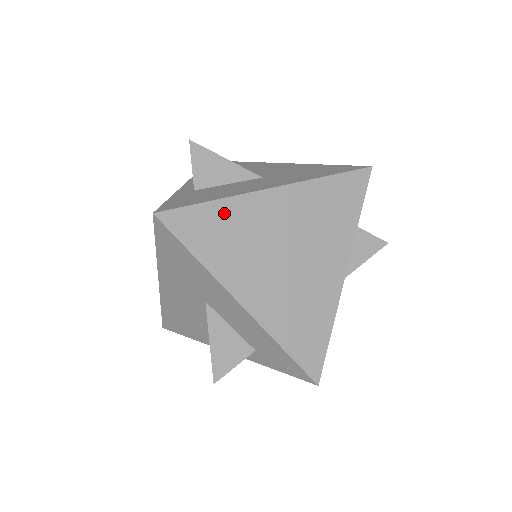
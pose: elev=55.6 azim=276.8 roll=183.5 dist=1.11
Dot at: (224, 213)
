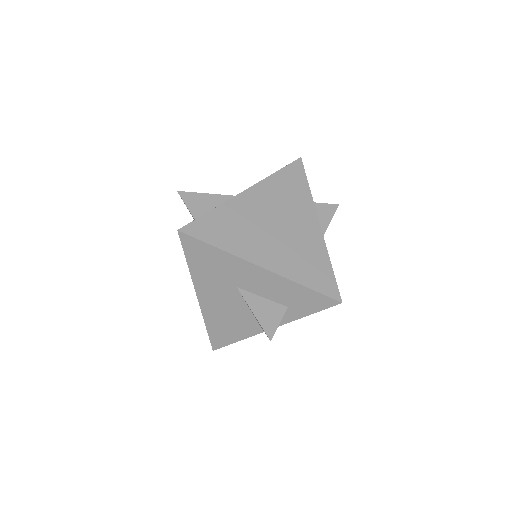
Dot at: (222, 215)
